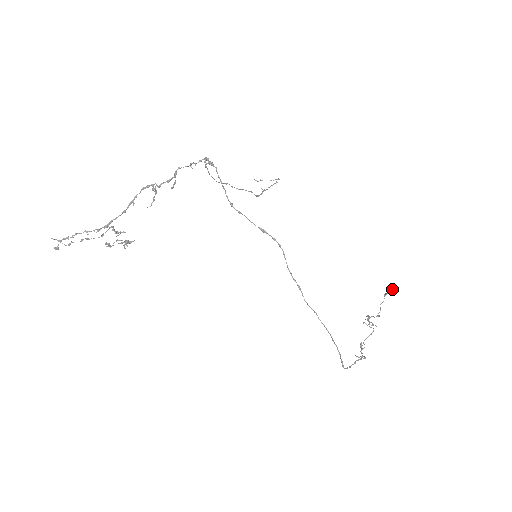
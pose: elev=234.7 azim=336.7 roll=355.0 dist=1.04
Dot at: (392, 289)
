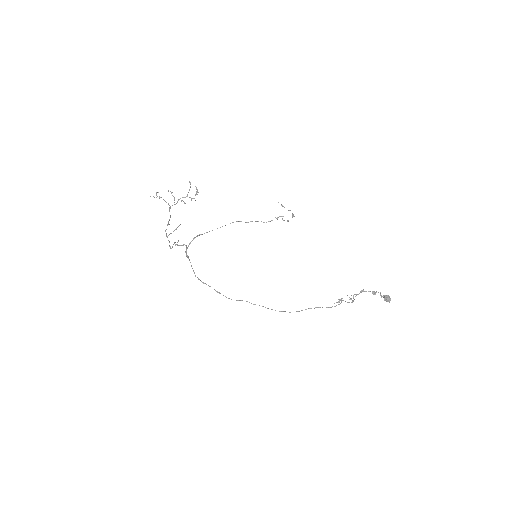
Dot at: (384, 299)
